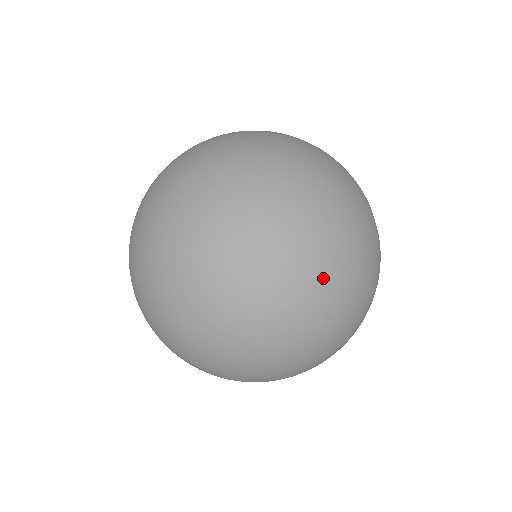
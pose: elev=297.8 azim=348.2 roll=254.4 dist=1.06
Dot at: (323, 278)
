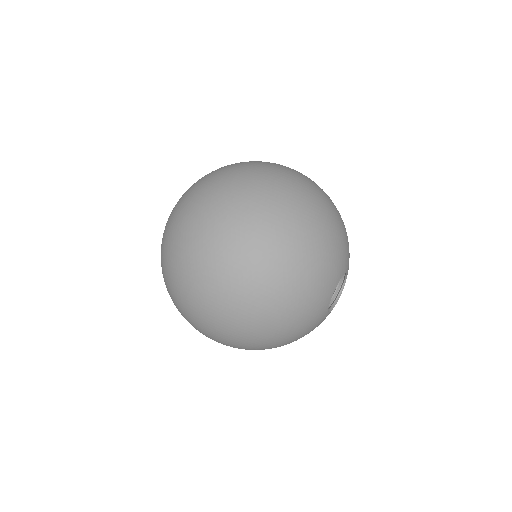
Dot at: (251, 329)
